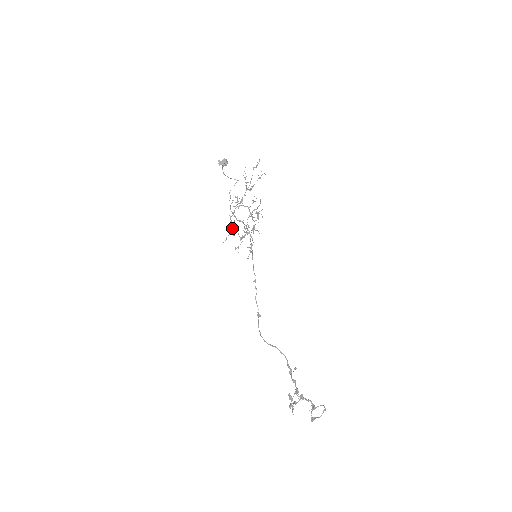
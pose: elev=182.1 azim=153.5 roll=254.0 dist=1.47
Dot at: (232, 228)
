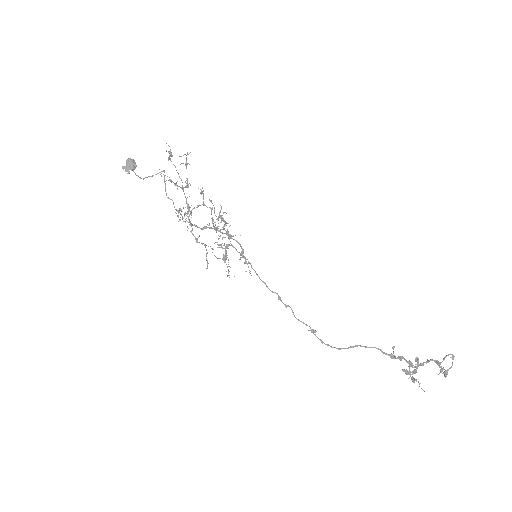
Dot at: occluded
